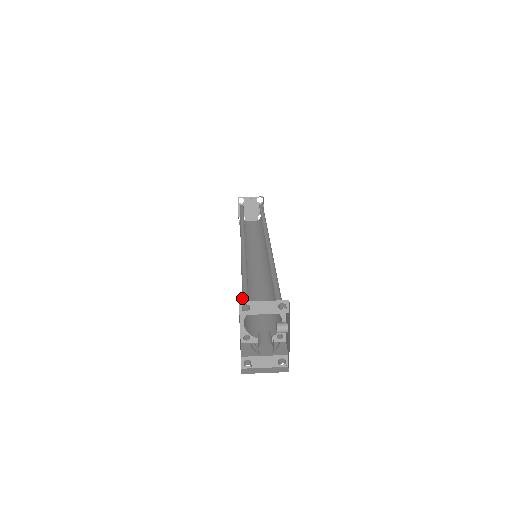
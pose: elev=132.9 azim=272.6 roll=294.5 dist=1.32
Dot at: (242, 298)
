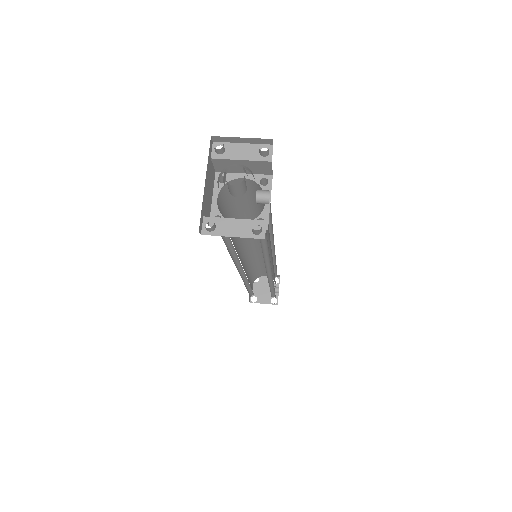
Dot at: occluded
